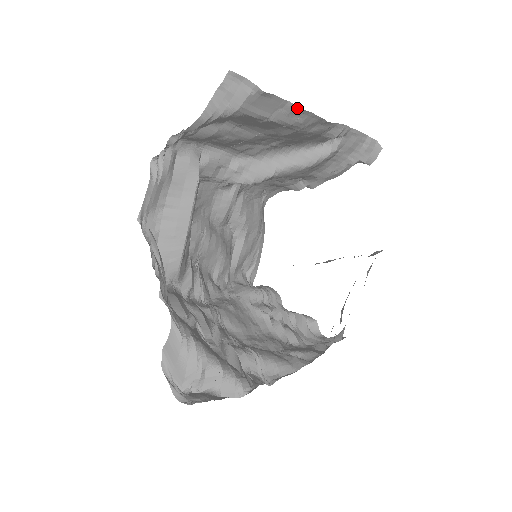
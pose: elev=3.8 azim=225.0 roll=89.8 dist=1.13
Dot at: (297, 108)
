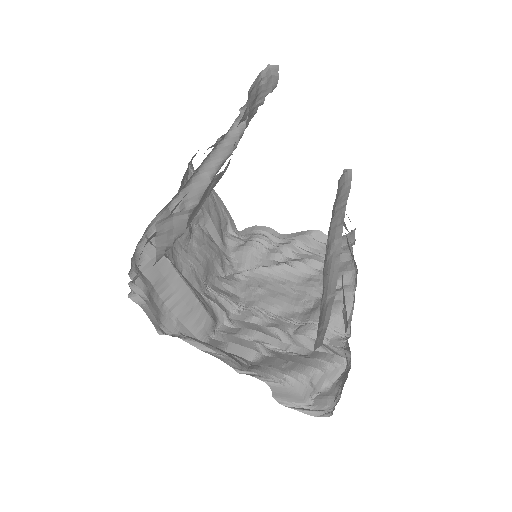
Dot at: occluded
